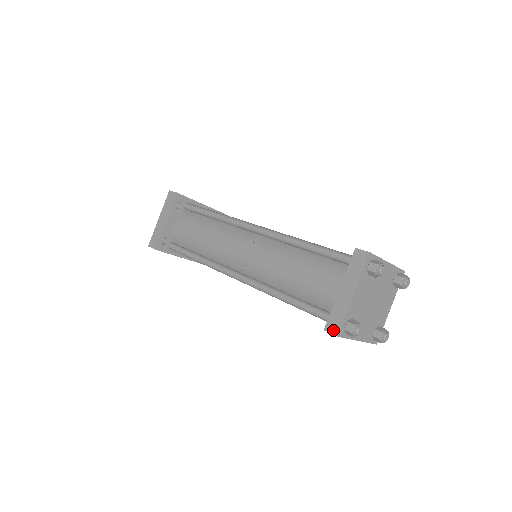
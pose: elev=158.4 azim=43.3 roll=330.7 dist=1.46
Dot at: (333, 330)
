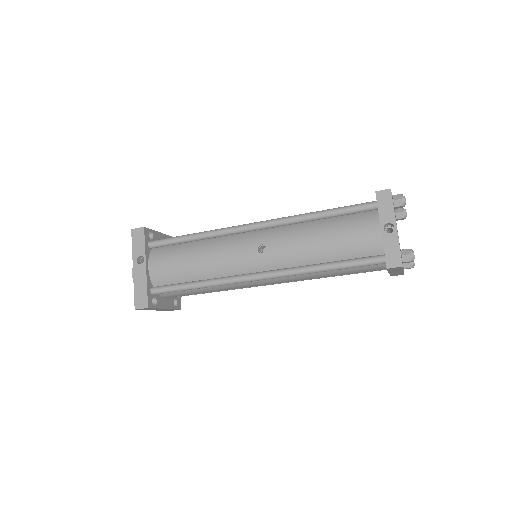
Dot at: (385, 190)
